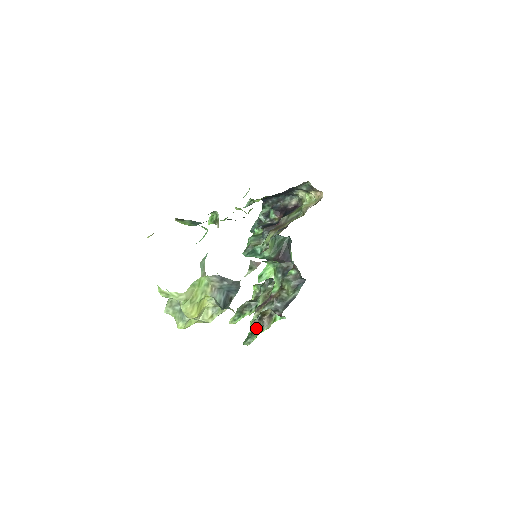
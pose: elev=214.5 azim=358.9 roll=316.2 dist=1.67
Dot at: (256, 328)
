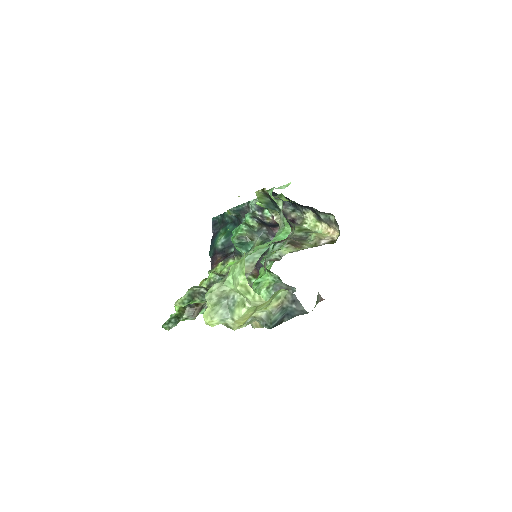
Dot at: (181, 314)
